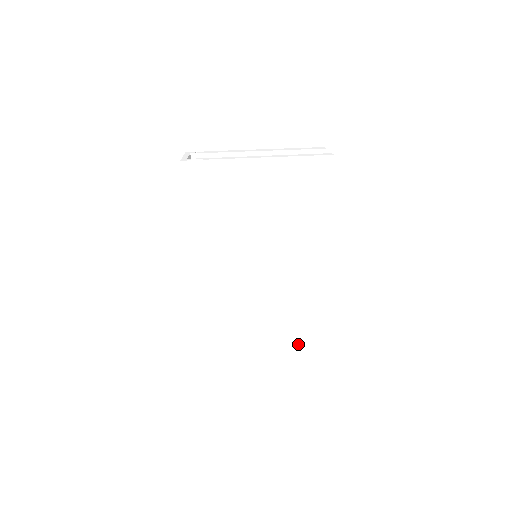
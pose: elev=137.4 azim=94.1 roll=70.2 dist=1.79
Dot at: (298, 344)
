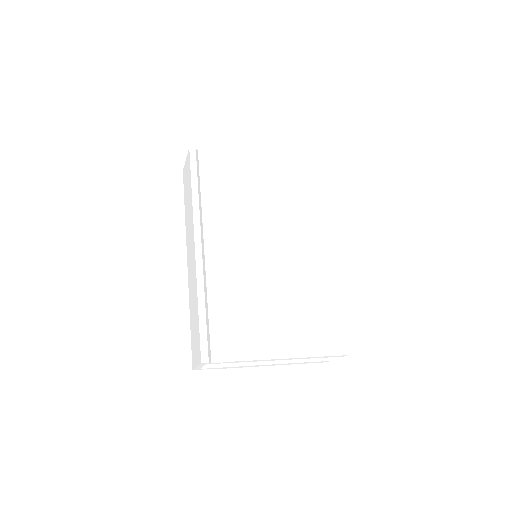
Dot at: (317, 347)
